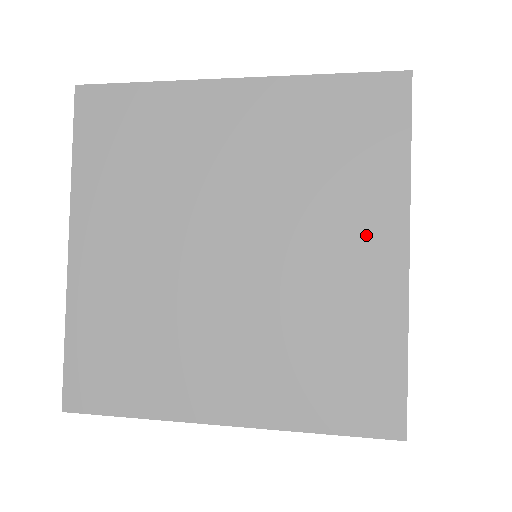
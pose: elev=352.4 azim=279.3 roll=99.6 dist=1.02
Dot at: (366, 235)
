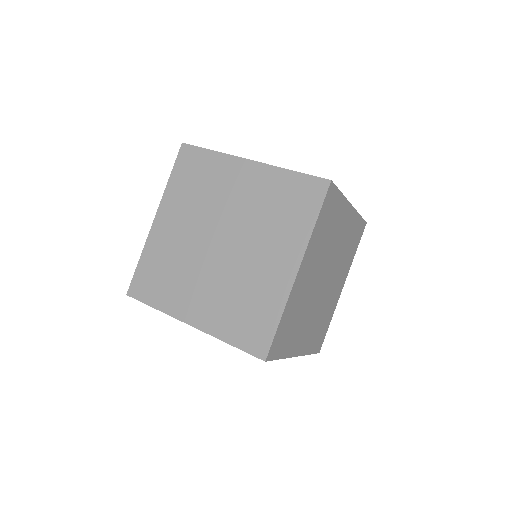
Dot at: (282, 255)
